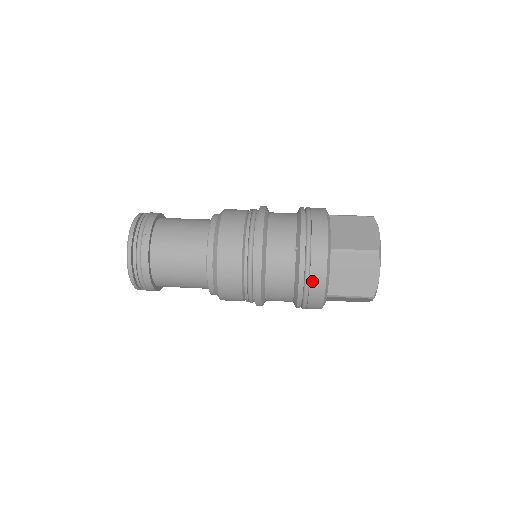
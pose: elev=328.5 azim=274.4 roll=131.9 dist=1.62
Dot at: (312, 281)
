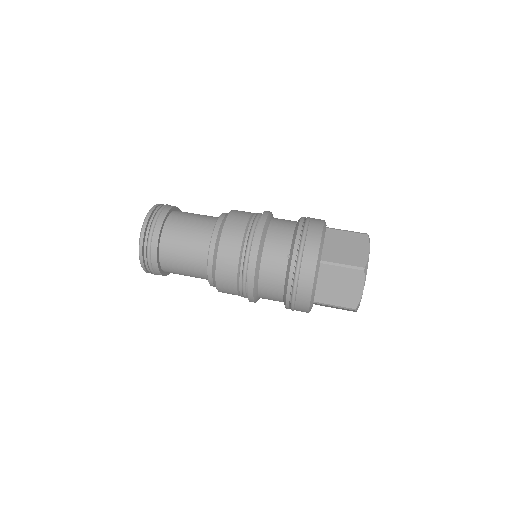
Dot at: (300, 288)
